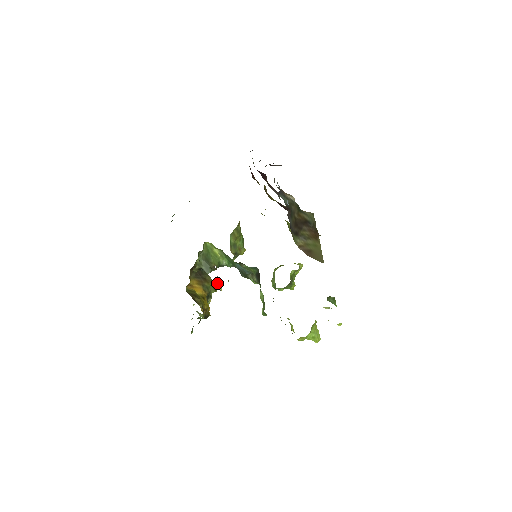
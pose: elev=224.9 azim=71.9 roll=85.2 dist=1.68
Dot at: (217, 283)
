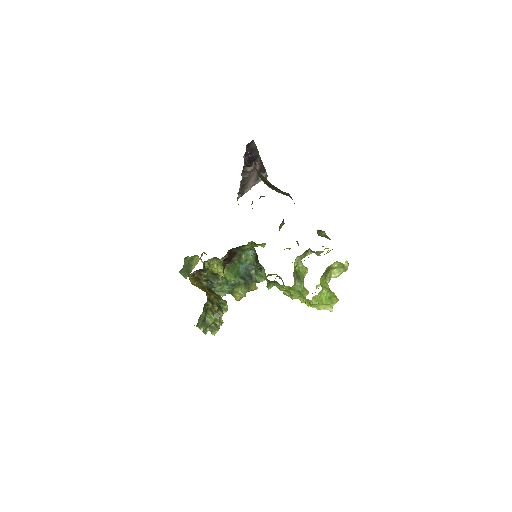
Dot at: (217, 265)
